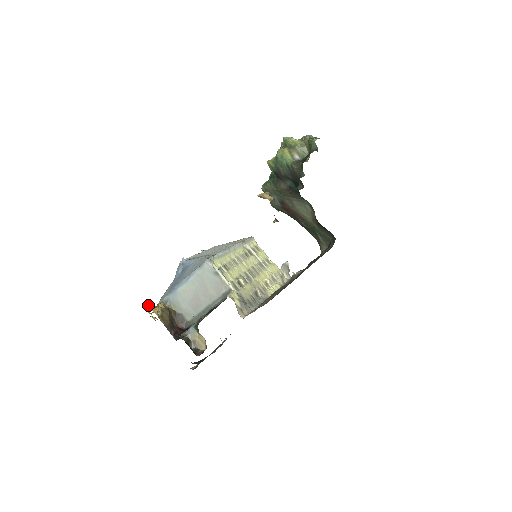
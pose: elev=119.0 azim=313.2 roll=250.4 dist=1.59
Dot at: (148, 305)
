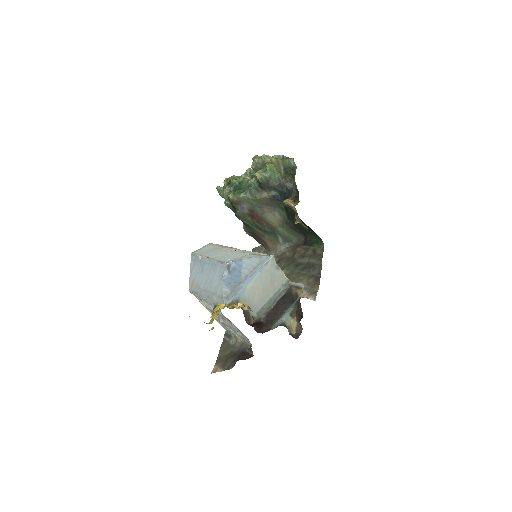
Dot at: (233, 305)
